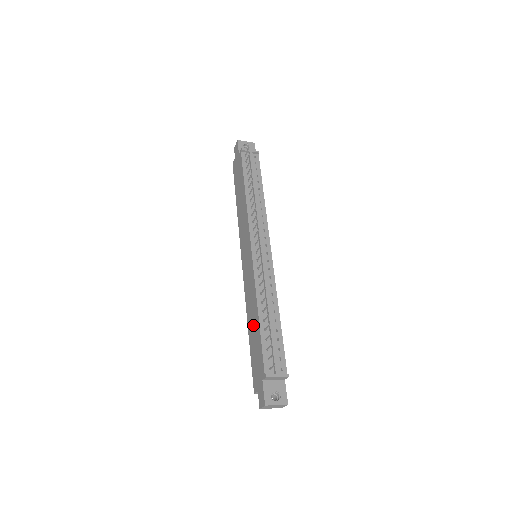
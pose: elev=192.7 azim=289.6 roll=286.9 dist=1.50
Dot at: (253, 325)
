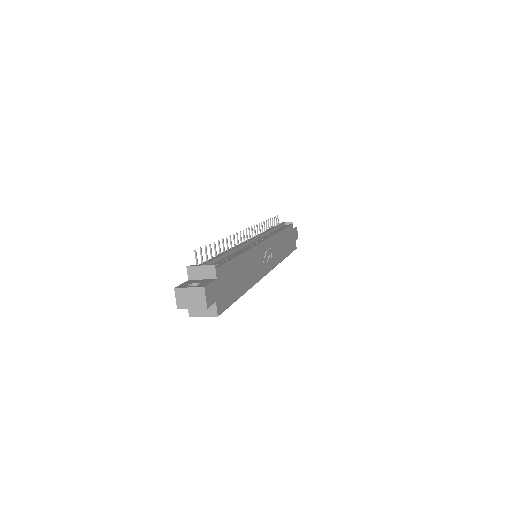
Dot at: occluded
